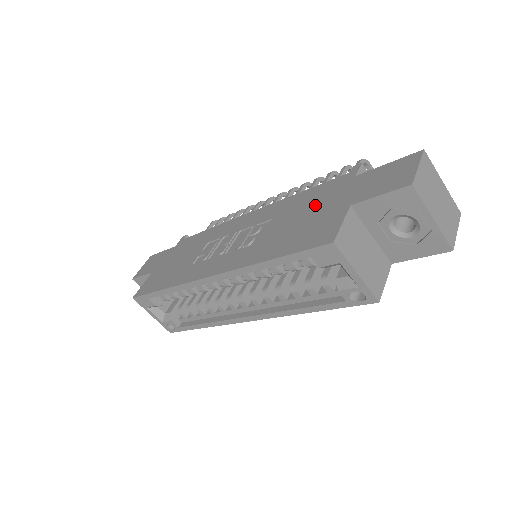
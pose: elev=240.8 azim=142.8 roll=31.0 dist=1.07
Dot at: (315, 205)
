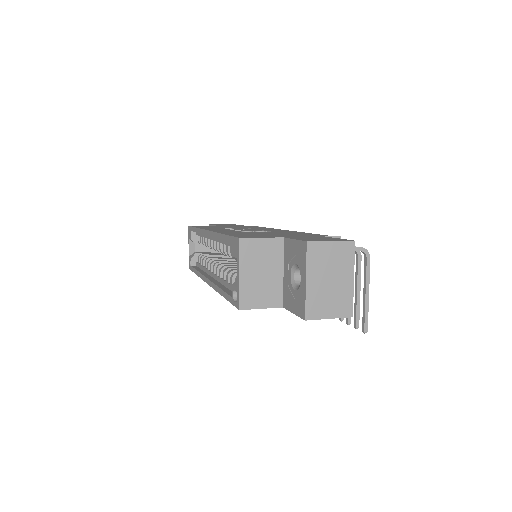
Dot at: (287, 234)
